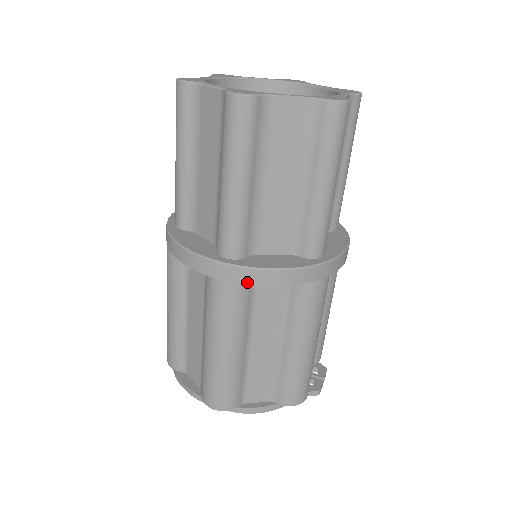
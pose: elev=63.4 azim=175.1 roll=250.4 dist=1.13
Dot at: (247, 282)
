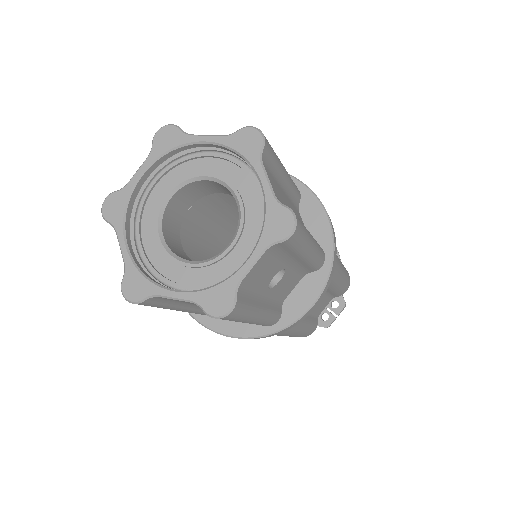
Dot at: occluded
